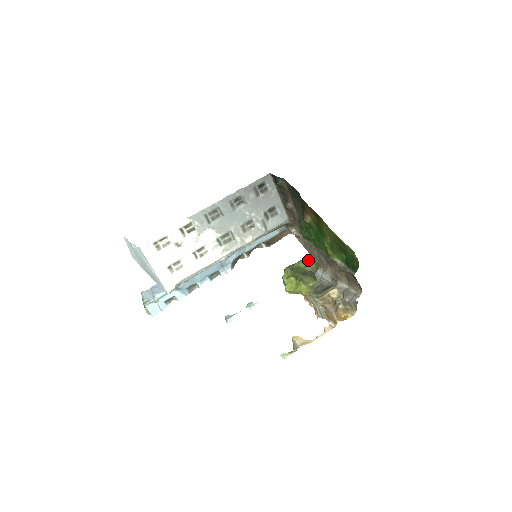
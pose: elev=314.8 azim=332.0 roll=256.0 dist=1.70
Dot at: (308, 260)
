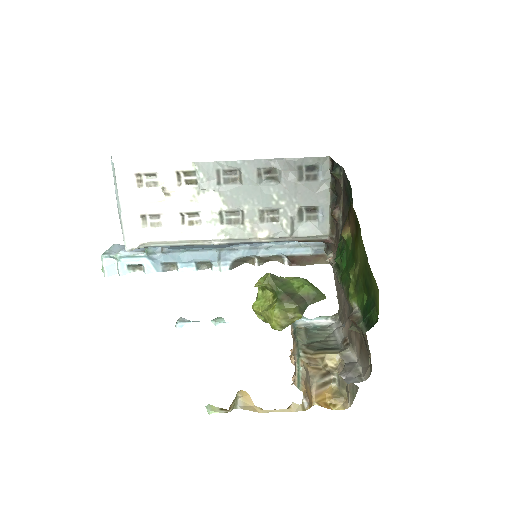
Dot at: occluded
